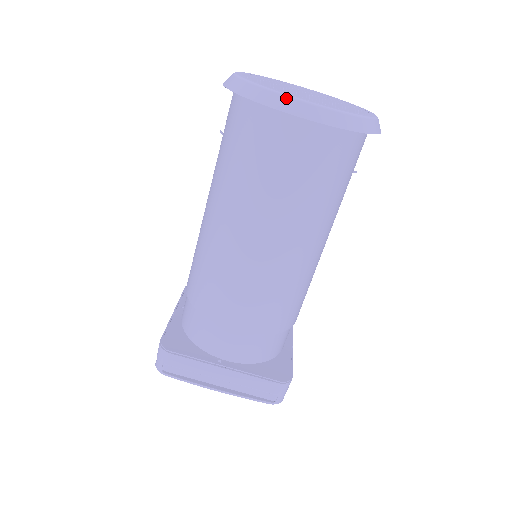
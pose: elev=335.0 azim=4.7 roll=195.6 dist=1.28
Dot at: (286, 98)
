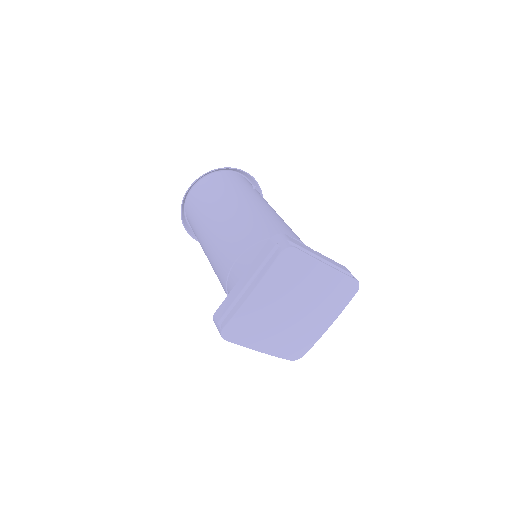
Dot at: (185, 198)
